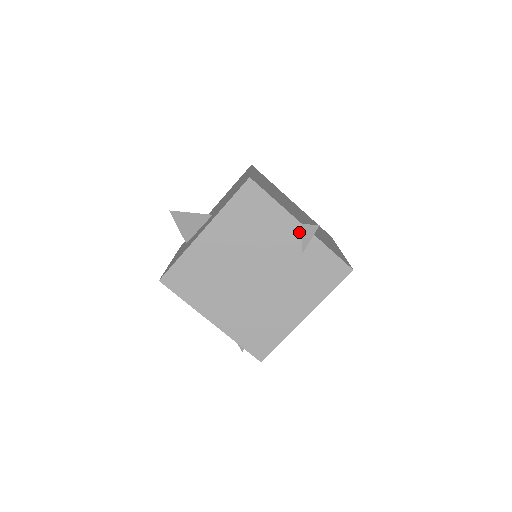
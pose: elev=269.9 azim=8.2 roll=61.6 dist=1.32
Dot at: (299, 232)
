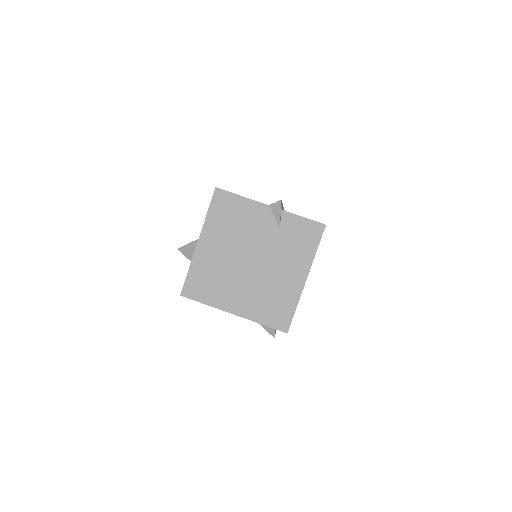
Dot at: (270, 213)
